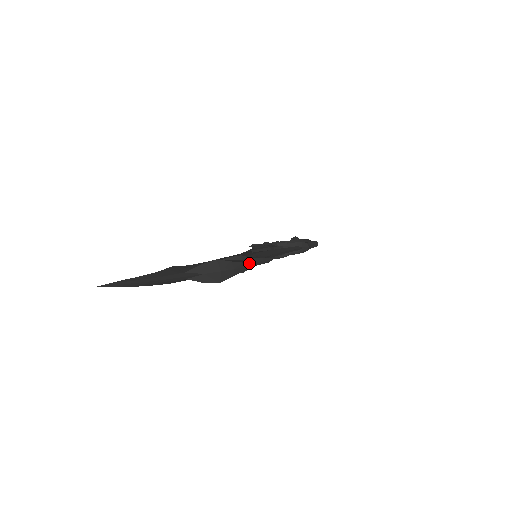
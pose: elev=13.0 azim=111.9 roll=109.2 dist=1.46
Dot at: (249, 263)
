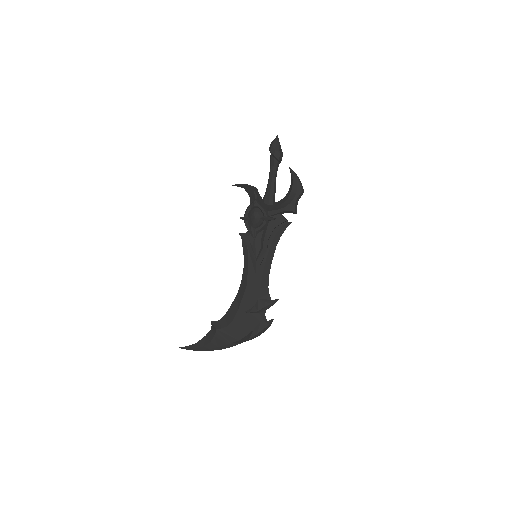
Dot at: (268, 326)
